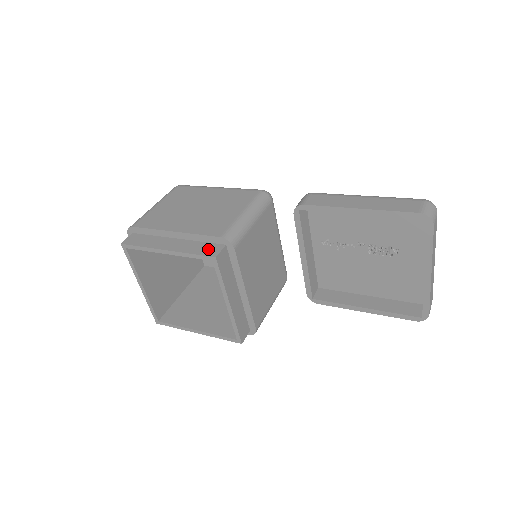
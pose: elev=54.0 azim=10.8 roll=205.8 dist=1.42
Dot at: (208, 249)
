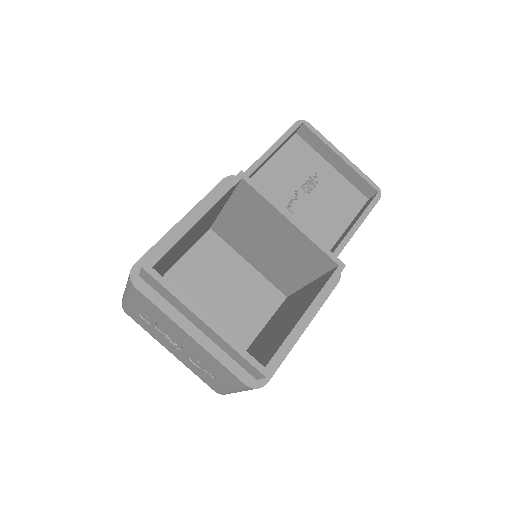
Dot at: occluded
